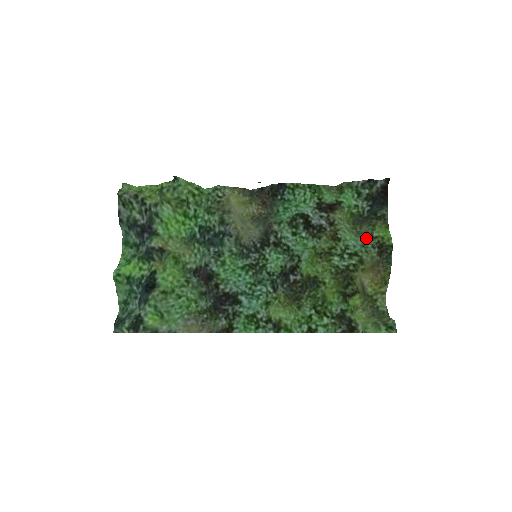
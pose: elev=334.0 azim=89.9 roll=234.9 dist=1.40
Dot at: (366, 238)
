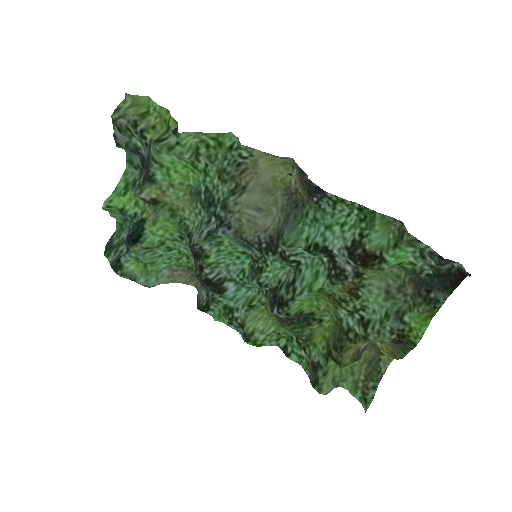
Dot at: (393, 314)
